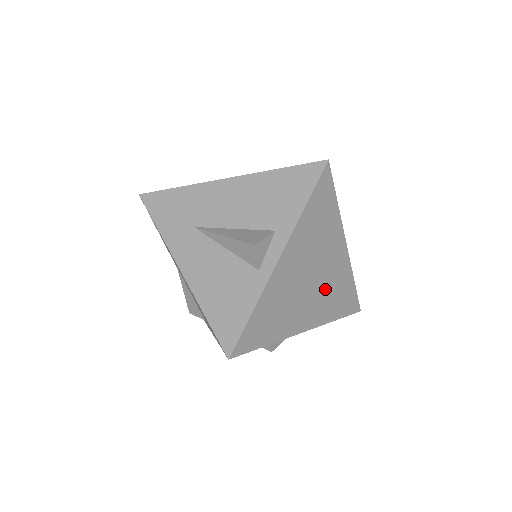
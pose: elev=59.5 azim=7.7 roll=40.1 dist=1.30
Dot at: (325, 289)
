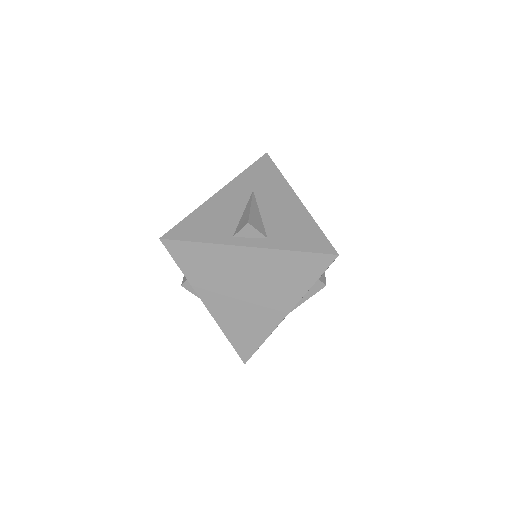
Dot at: (245, 310)
